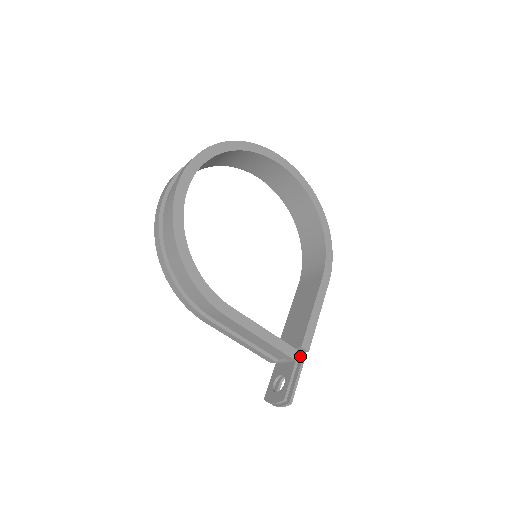
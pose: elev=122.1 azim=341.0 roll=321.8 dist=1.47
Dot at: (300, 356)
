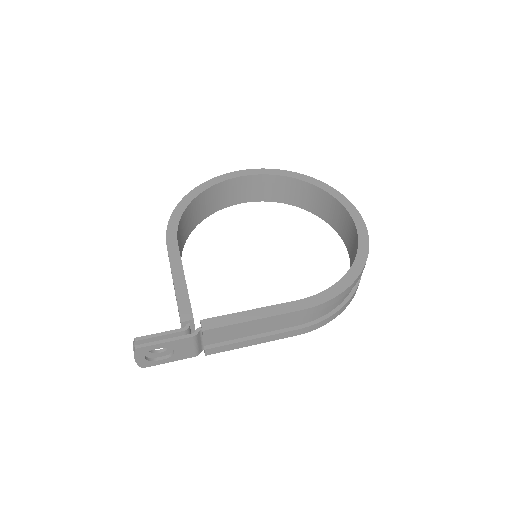
Dot at: (195, 333)
